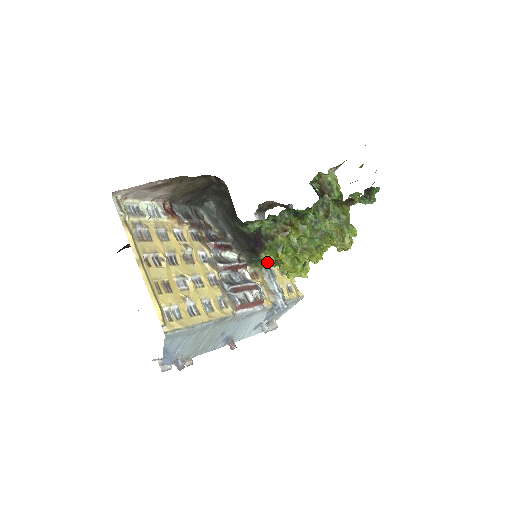
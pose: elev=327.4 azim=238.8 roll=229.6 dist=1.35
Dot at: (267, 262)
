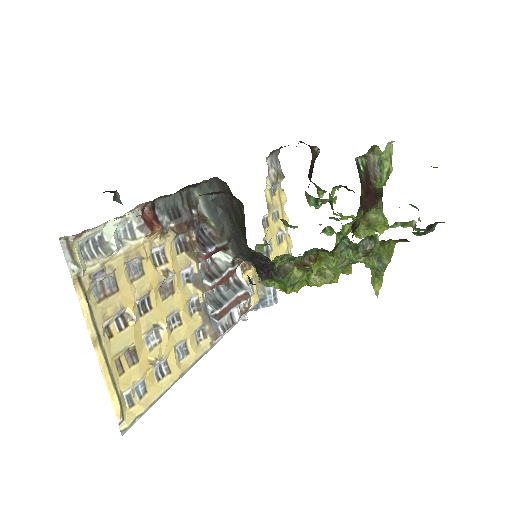
Dot at: occluded
